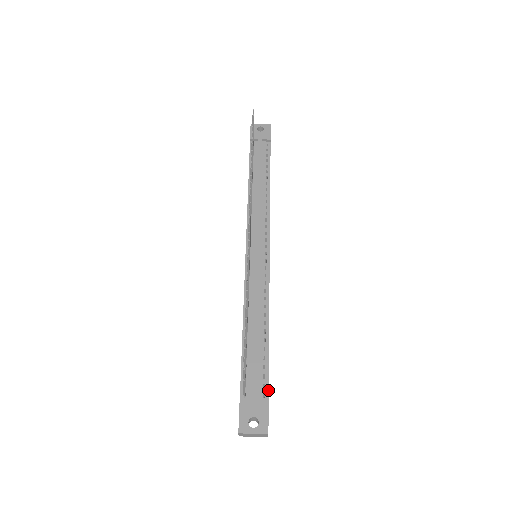
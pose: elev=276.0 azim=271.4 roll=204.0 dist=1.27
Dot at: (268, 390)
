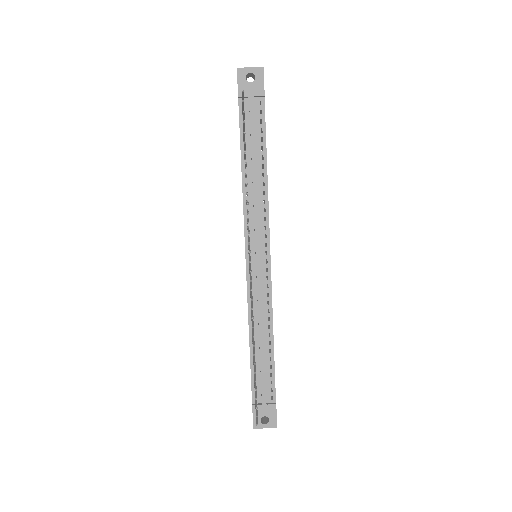
Dot at: (275, 393)
